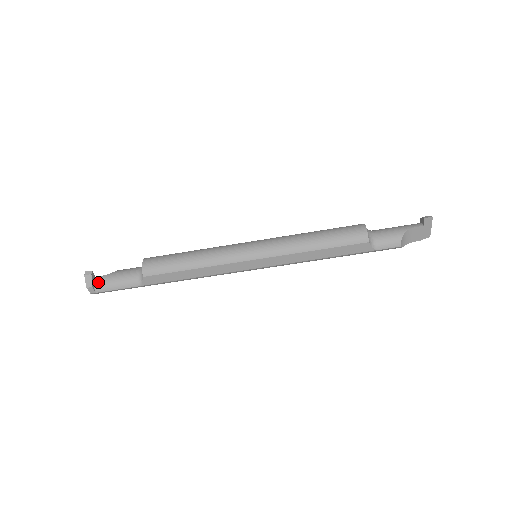
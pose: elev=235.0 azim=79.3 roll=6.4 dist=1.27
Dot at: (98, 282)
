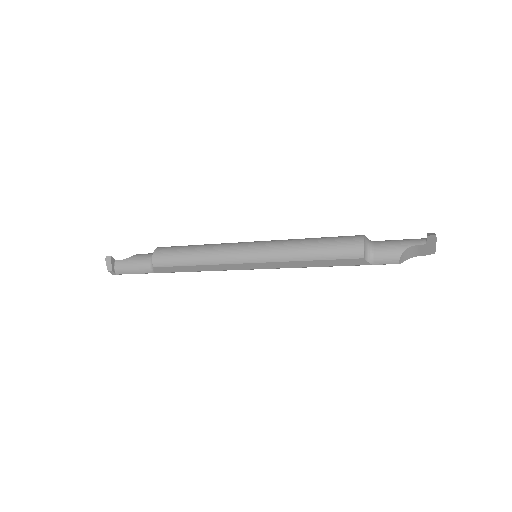
Dot at: (117, 266)
